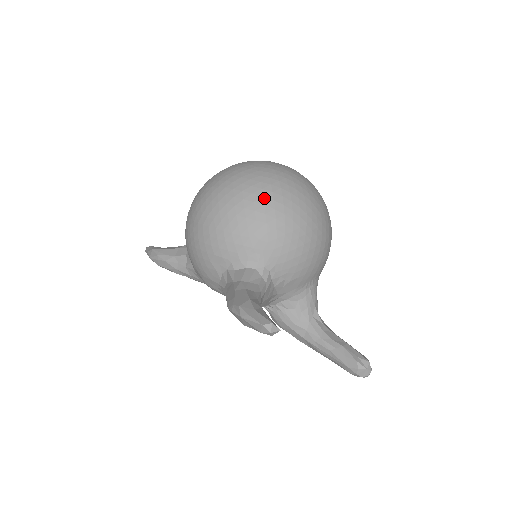
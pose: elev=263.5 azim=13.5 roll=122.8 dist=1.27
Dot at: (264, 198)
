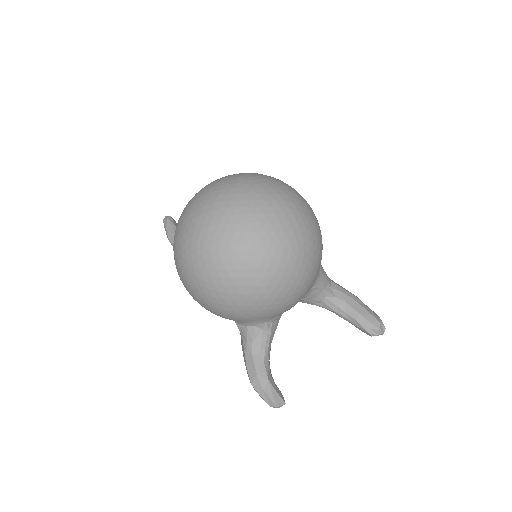
Dot at: (231, 294)
